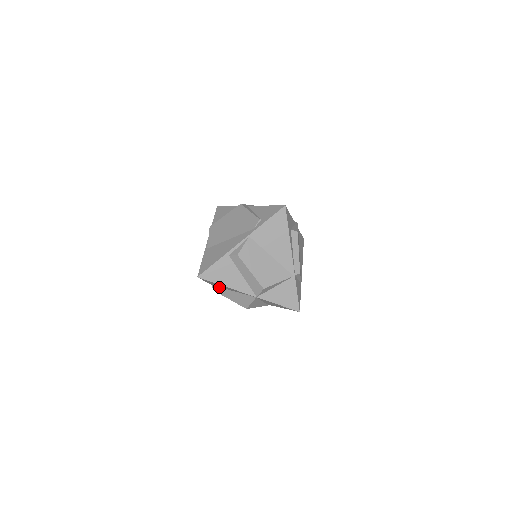
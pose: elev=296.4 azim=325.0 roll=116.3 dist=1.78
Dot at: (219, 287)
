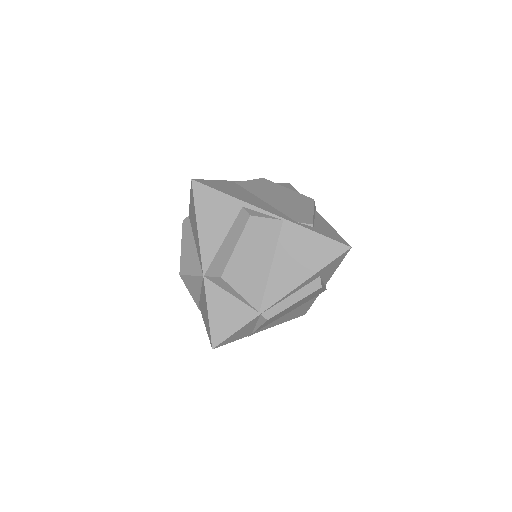
Dot at: (191, 225)
